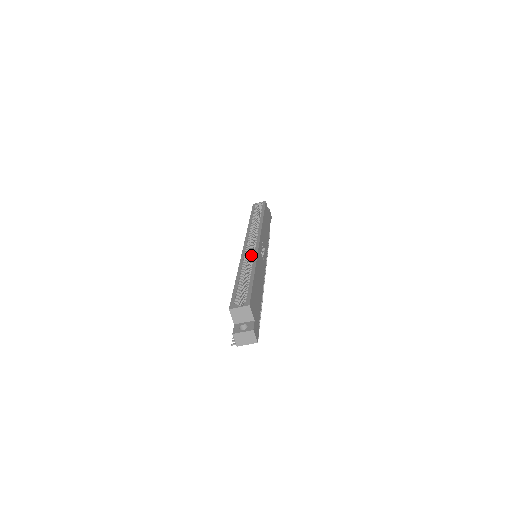
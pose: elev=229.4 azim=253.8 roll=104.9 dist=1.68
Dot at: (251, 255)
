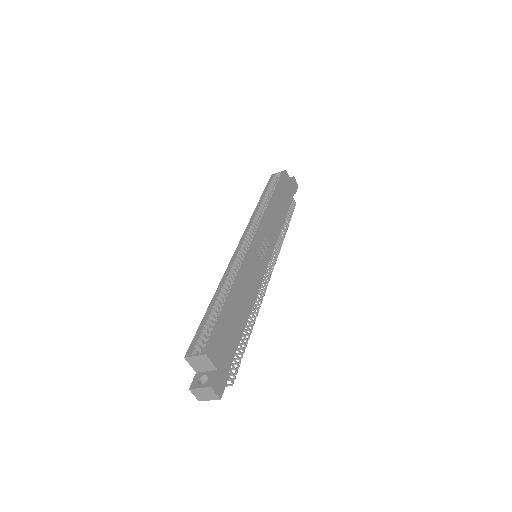
Dot at: occluded
